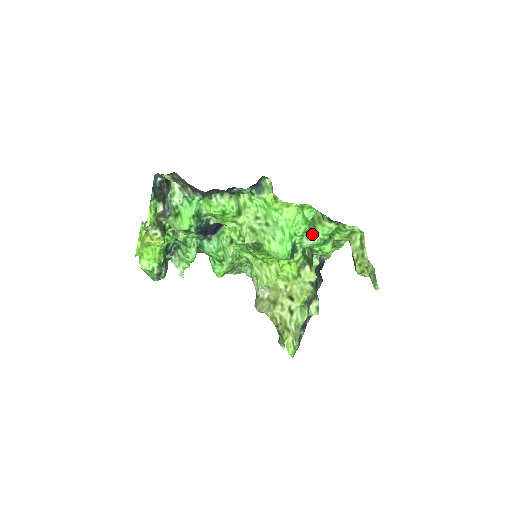
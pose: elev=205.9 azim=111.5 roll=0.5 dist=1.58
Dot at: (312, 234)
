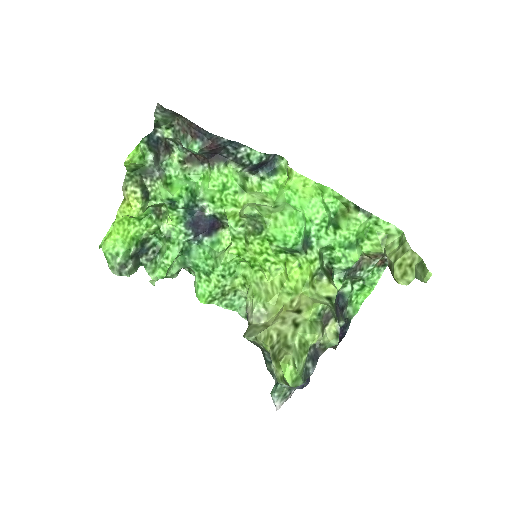
Dot at: (333, 229)
